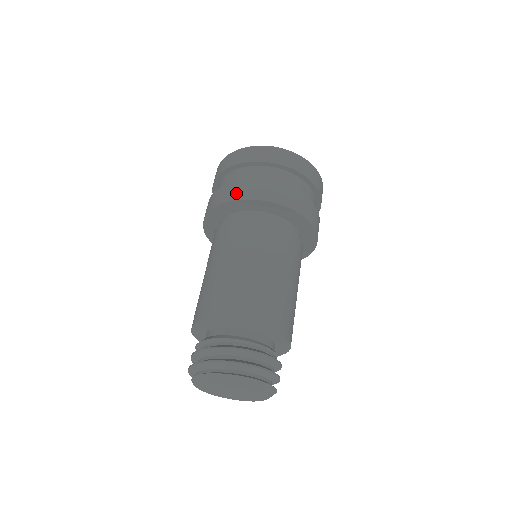
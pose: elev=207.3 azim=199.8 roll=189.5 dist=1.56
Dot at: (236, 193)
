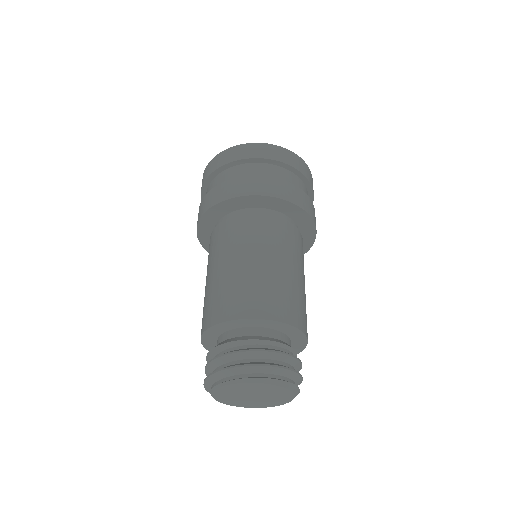
Dot at: (294, 196)
